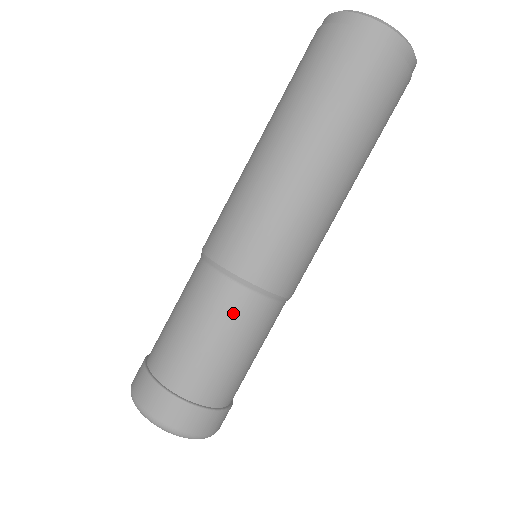
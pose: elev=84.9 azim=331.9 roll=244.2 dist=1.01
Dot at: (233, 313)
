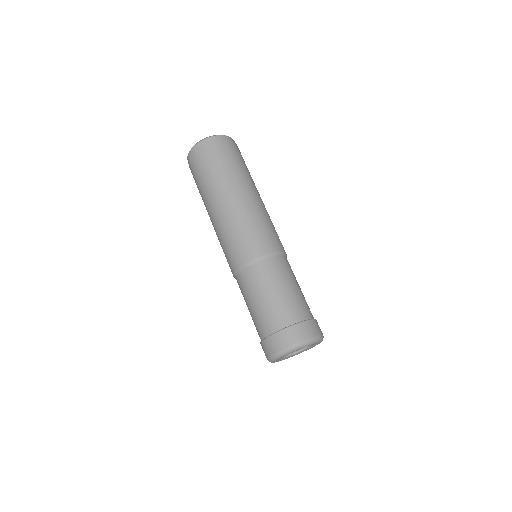
Dot at: (291, 269)
